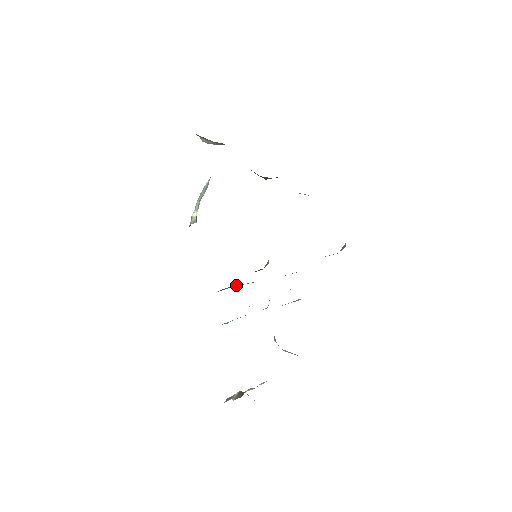
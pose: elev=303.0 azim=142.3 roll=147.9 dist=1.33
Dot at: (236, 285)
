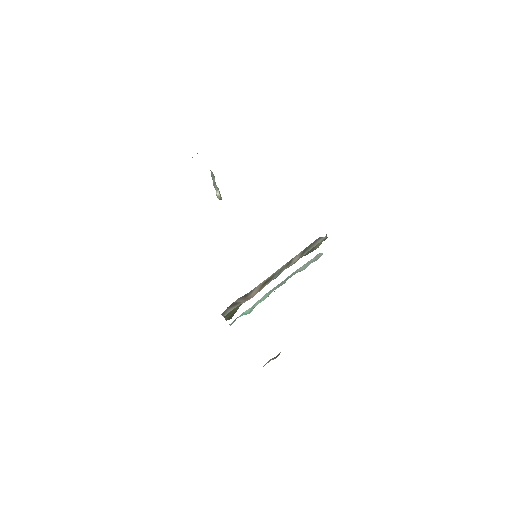
Dot at: (238, 299)
